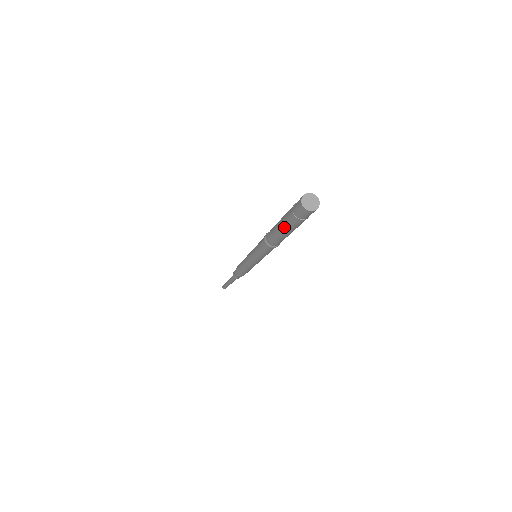
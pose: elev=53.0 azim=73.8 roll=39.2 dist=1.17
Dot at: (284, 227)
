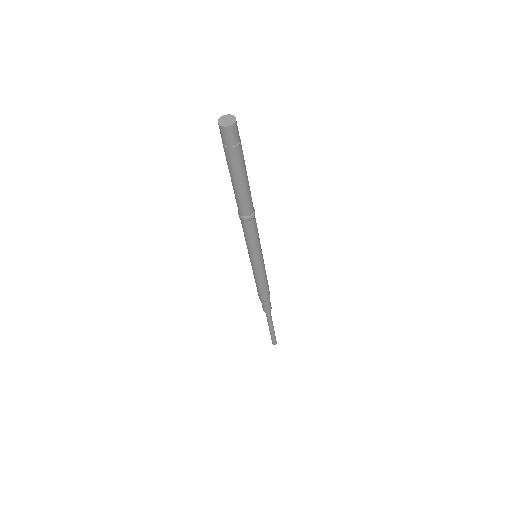
Dot at: (232, 174)
